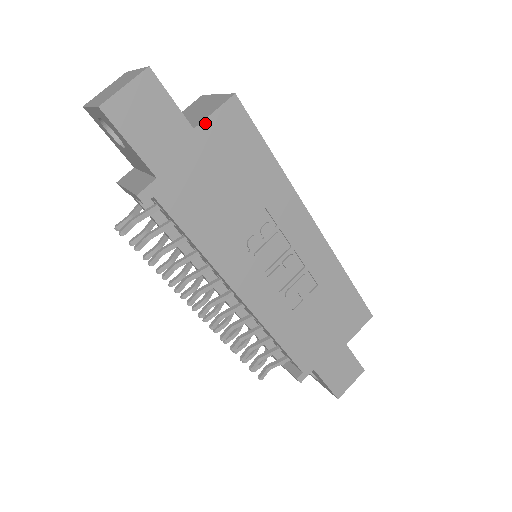
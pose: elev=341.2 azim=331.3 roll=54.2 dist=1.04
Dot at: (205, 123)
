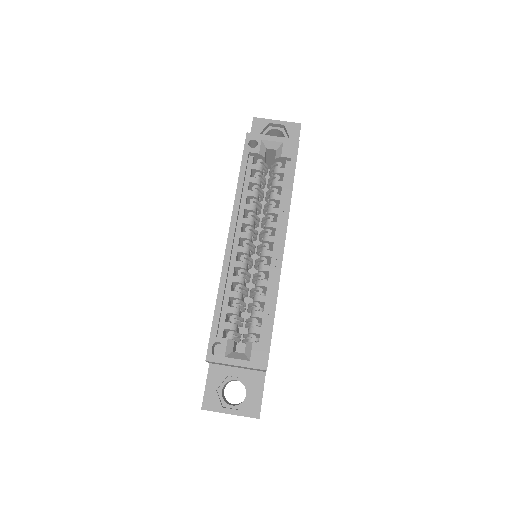
Dot at: occluded
